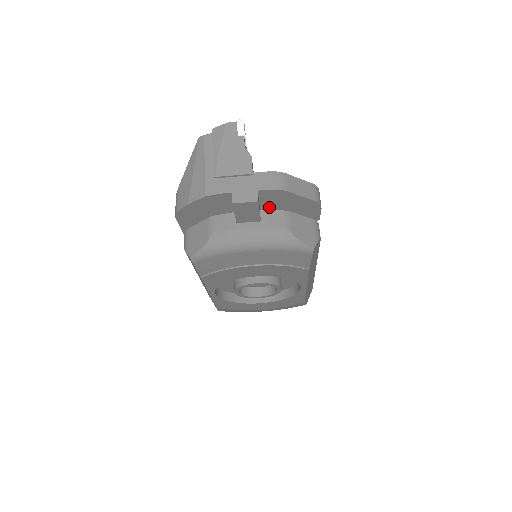
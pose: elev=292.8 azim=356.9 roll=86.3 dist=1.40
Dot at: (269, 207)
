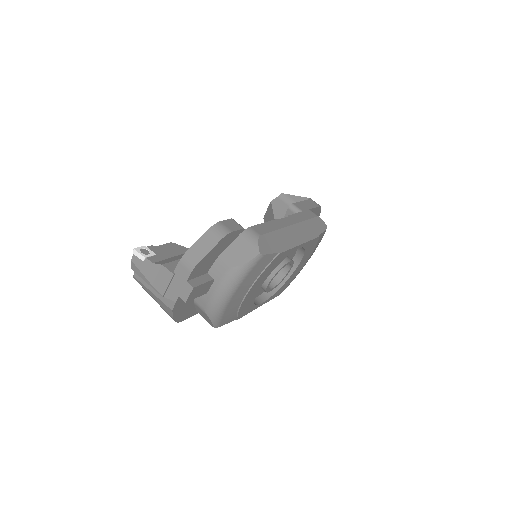
Dot at: (208, 268)
